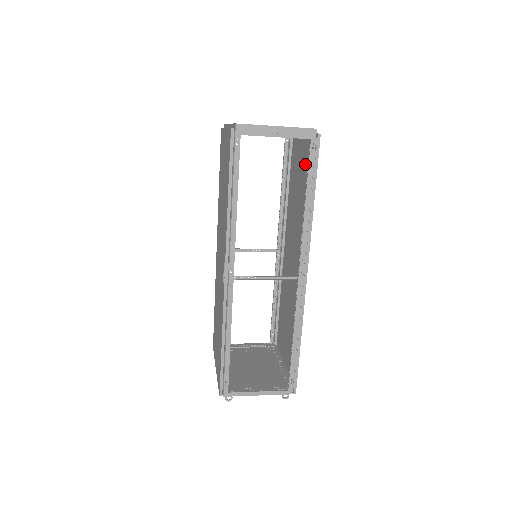
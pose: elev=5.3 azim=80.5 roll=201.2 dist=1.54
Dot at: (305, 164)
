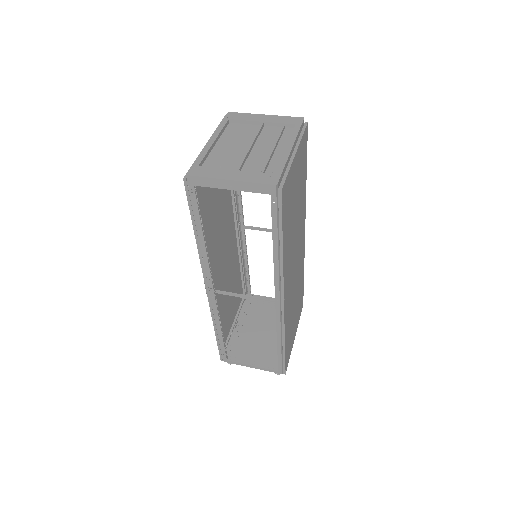
Dot at: (292, 190)
